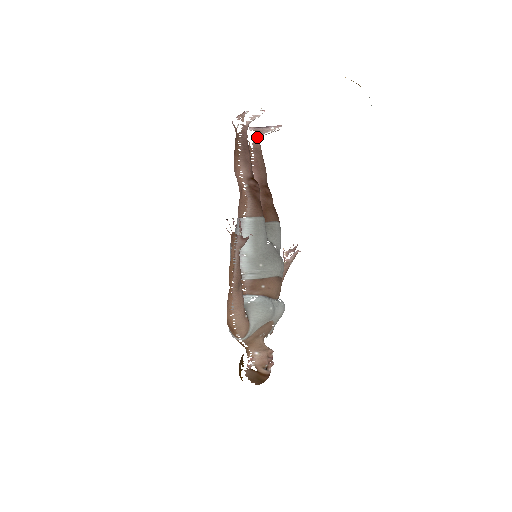
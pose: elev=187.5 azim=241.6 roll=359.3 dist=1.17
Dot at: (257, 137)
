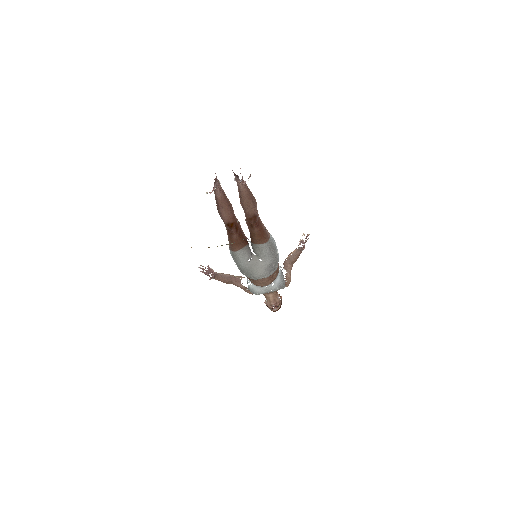
Dot at: (237, 182)
